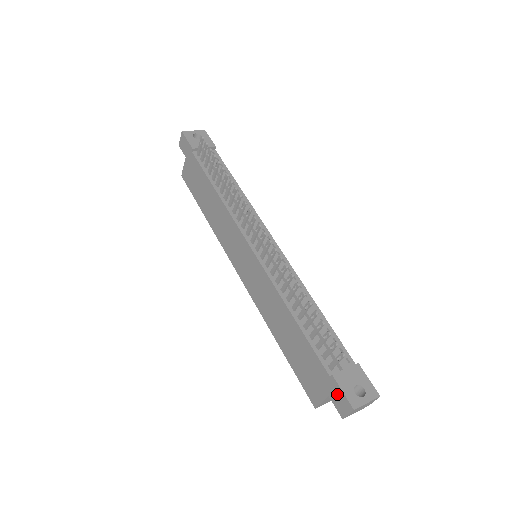
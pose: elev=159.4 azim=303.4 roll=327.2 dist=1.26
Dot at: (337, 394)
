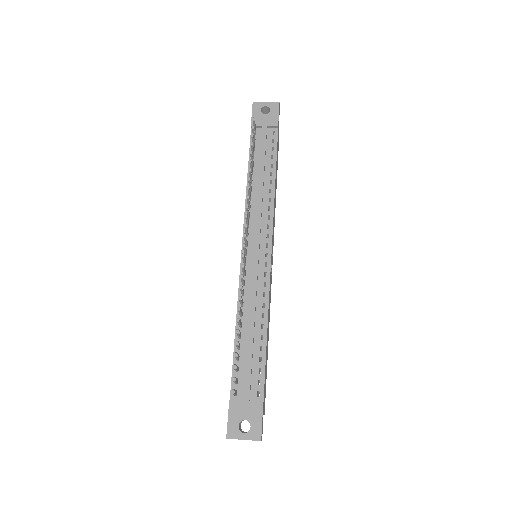
Dot at: occluded
